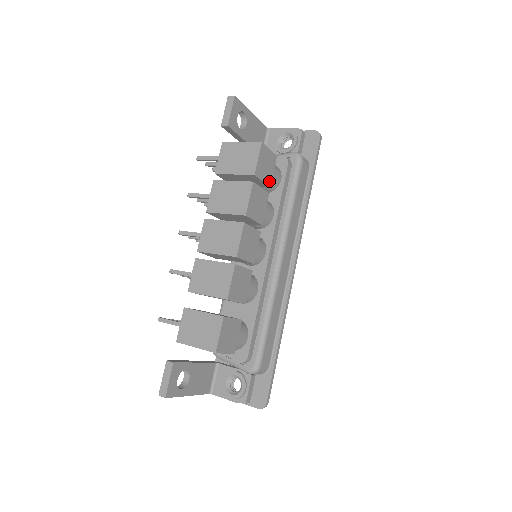
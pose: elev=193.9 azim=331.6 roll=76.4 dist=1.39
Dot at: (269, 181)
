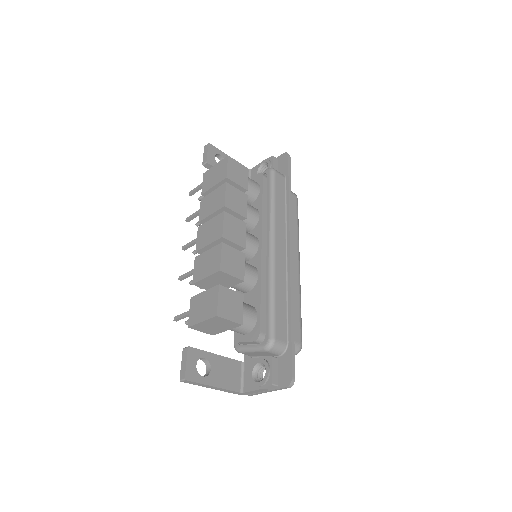
Dot at: (245, 186)
